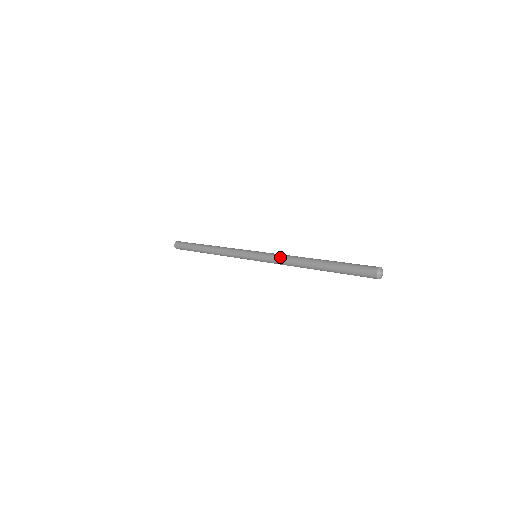
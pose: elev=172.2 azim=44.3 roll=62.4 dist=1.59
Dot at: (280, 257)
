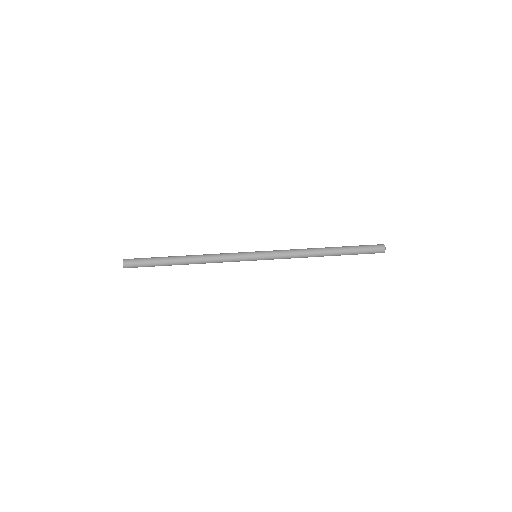
Dot at: (291, 255)
